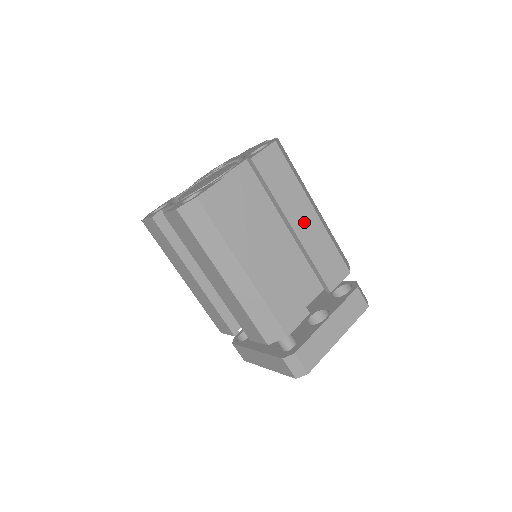
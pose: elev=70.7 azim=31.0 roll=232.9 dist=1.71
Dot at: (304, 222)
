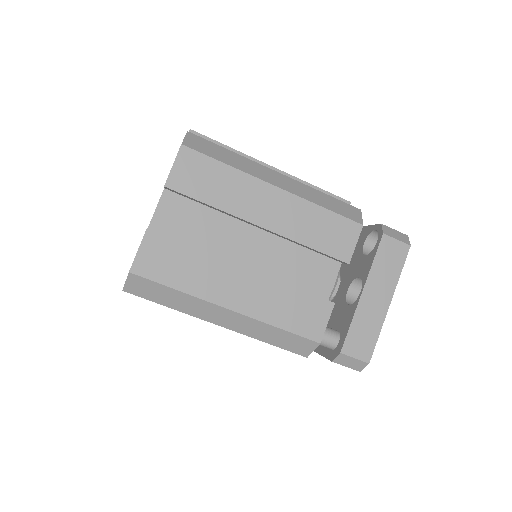
Dot at: (271, 210)
